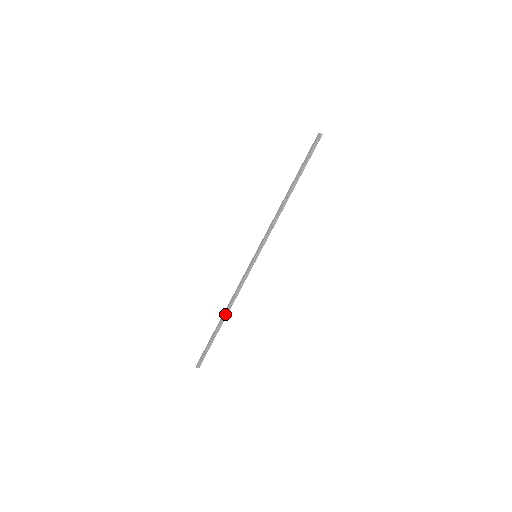
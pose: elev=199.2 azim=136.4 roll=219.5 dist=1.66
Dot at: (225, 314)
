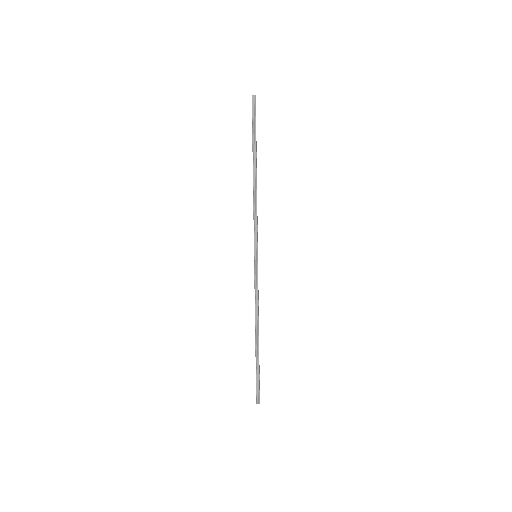
Dot at: (255, 333)
